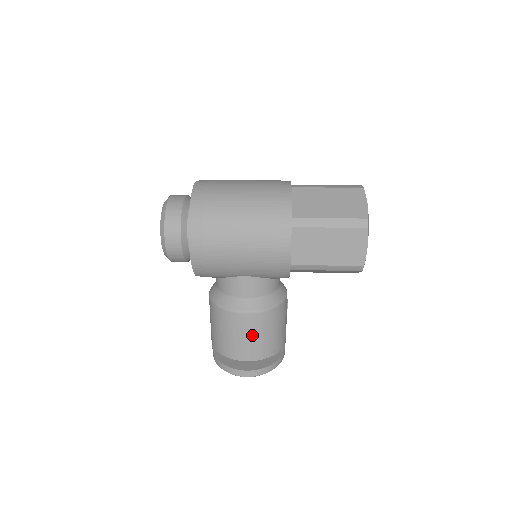
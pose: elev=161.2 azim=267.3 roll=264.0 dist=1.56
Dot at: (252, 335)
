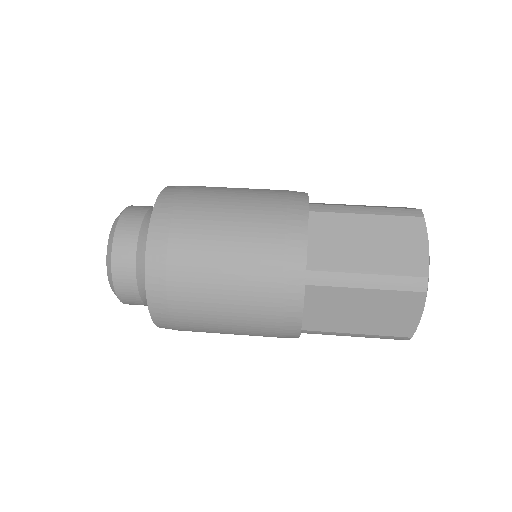
Dot at: occluded
